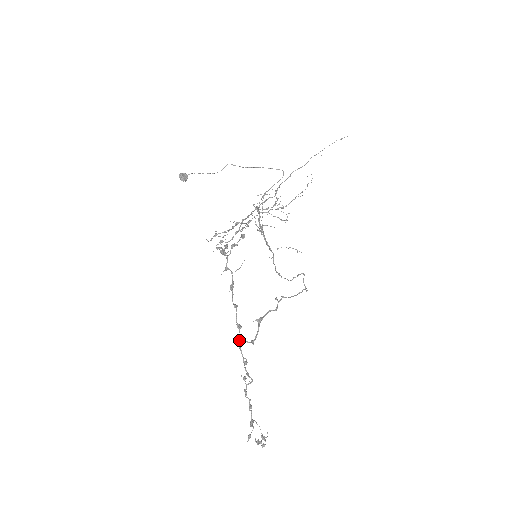
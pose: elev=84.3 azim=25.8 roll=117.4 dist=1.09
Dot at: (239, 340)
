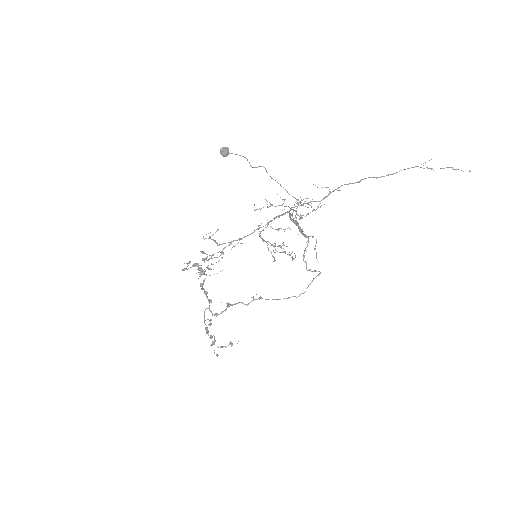
Dot at: (207, 308)
